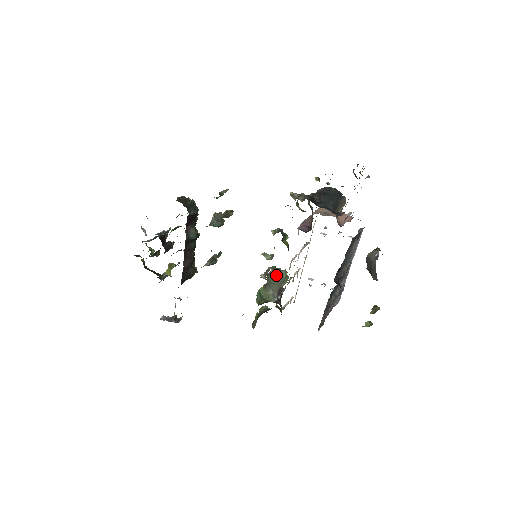
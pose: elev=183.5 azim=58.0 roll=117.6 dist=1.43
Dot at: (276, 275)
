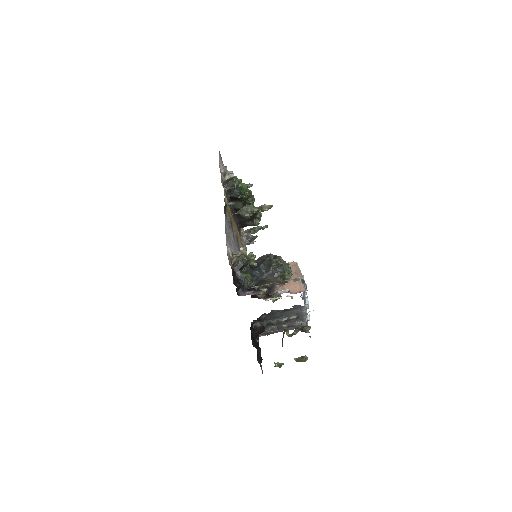
Dot at: occluded
